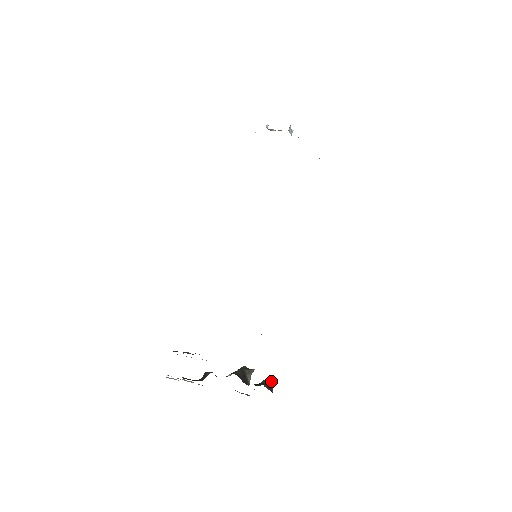
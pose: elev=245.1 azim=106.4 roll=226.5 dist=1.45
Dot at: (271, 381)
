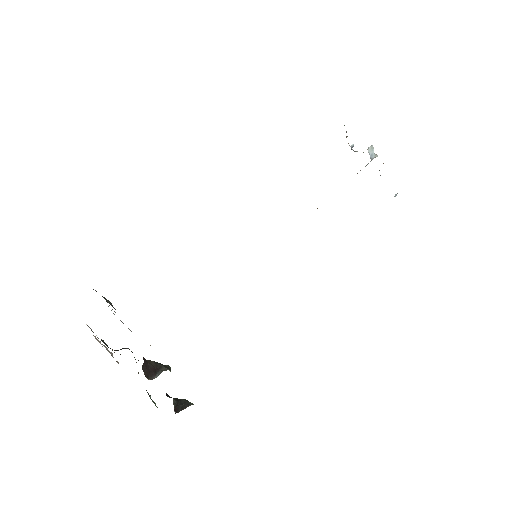
Dot at: (189, 404)
